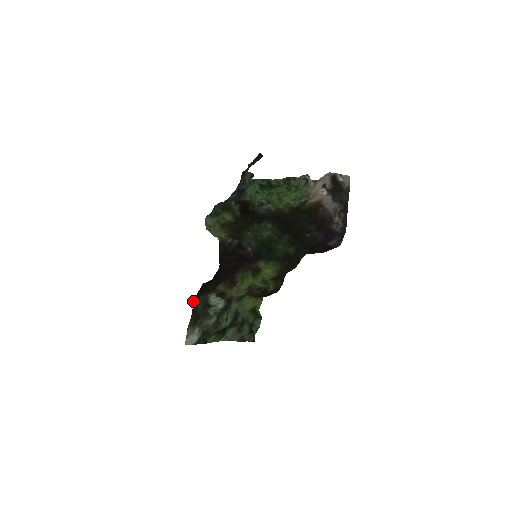
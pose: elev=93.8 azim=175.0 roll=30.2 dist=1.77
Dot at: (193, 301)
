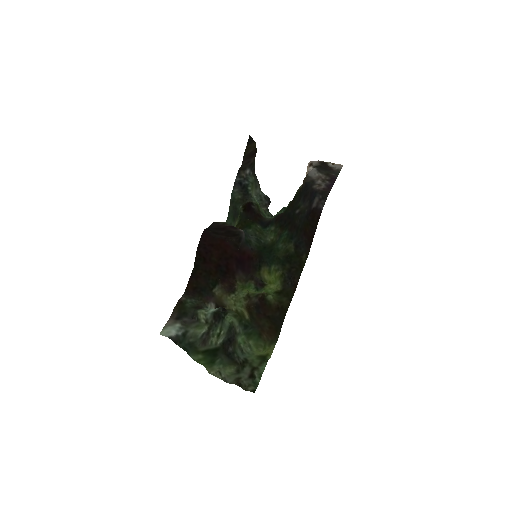
Dot at: (184, 293)
